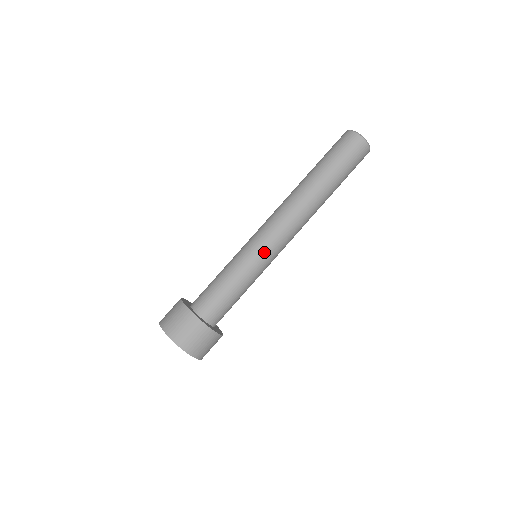
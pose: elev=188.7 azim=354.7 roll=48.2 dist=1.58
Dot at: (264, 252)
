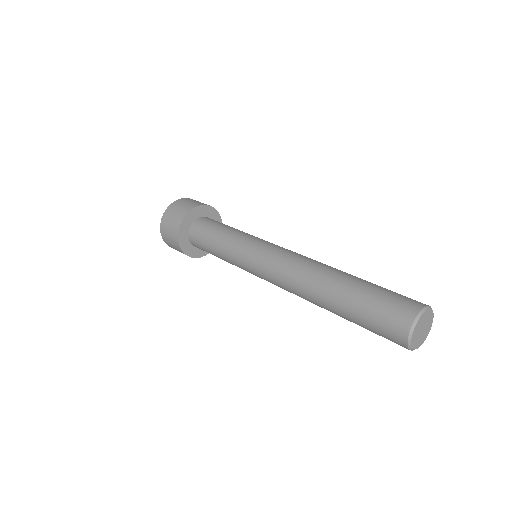
Dot at: (251, 272)
